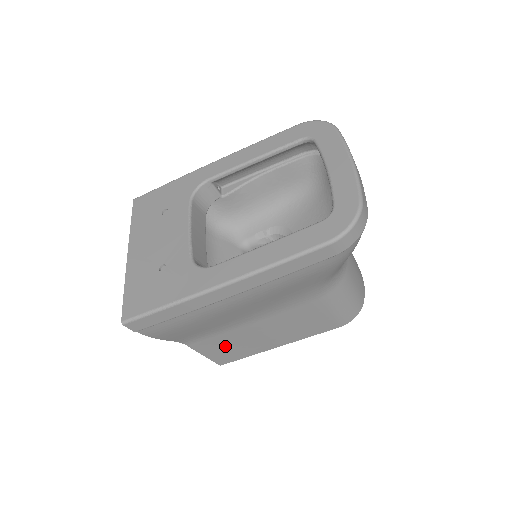
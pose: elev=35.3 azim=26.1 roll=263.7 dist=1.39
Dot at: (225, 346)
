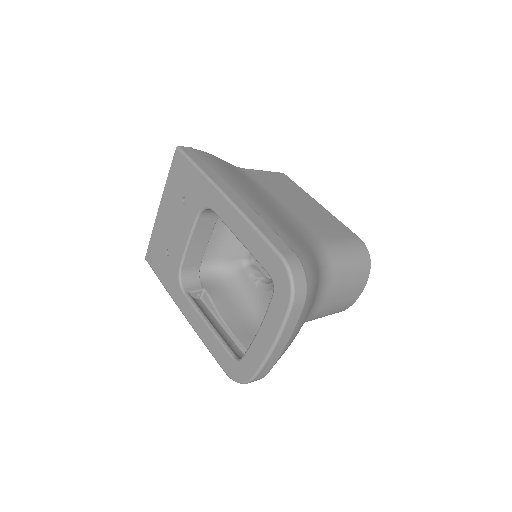
Dot at: occluded
